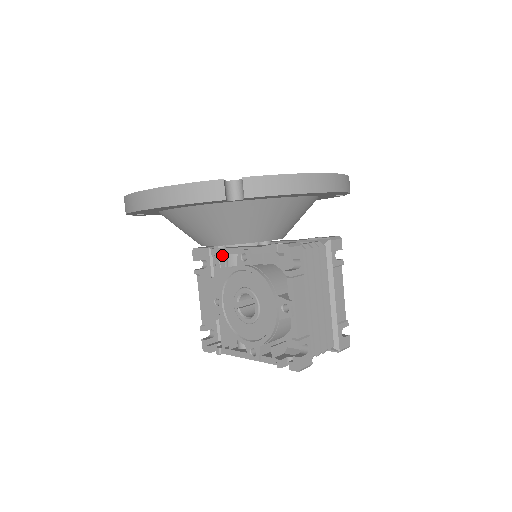
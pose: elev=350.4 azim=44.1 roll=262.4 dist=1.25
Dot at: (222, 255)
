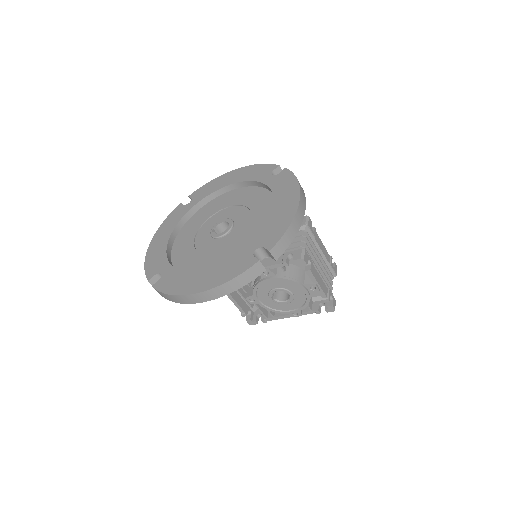
Dot at: occluded
